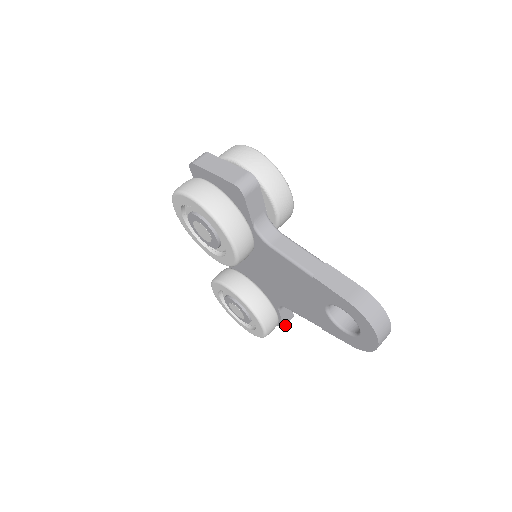
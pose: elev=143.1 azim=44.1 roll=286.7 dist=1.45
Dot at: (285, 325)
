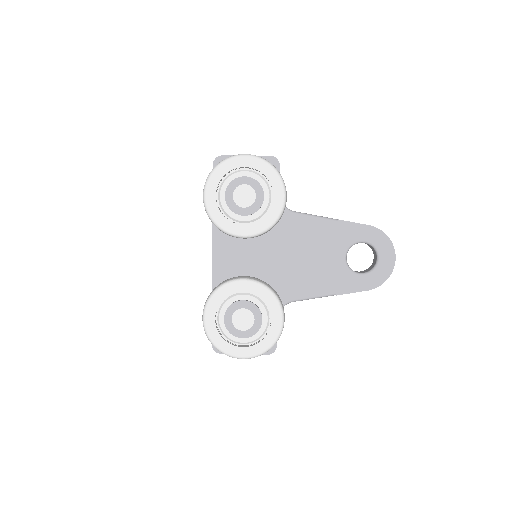
Dot at: (275, 348)
